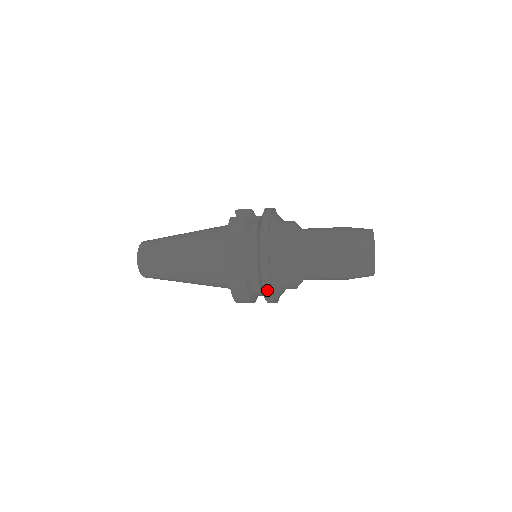
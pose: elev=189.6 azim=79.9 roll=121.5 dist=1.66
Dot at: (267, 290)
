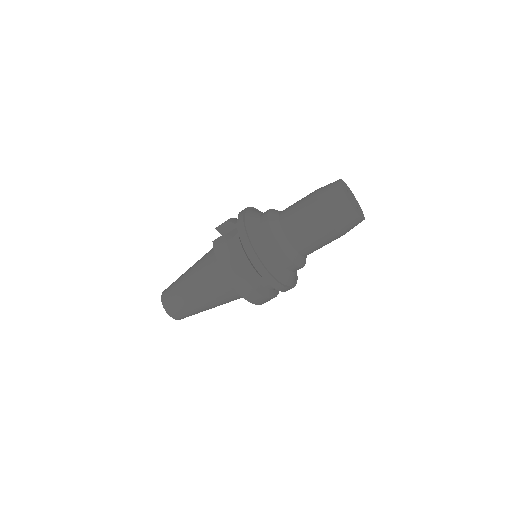
Dot at: (277, 286)
